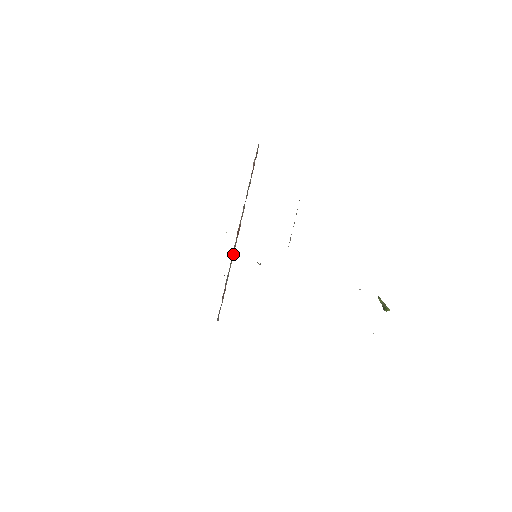
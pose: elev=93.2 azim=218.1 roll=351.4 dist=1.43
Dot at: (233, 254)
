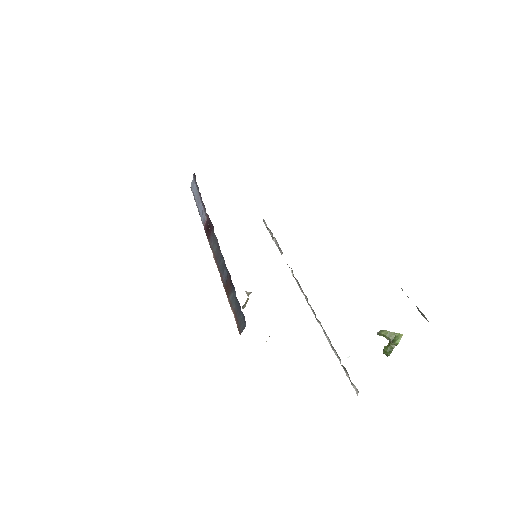
Dot at: occluded
